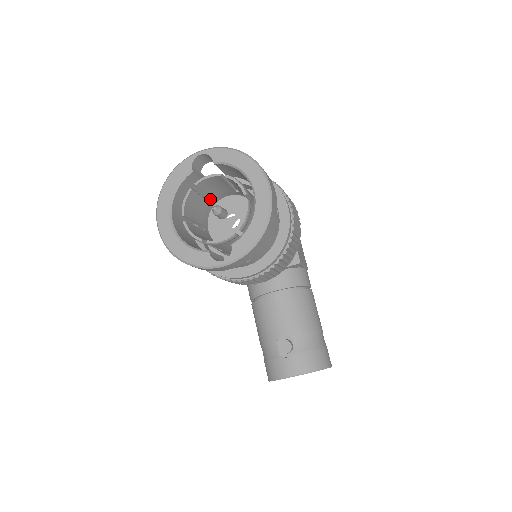
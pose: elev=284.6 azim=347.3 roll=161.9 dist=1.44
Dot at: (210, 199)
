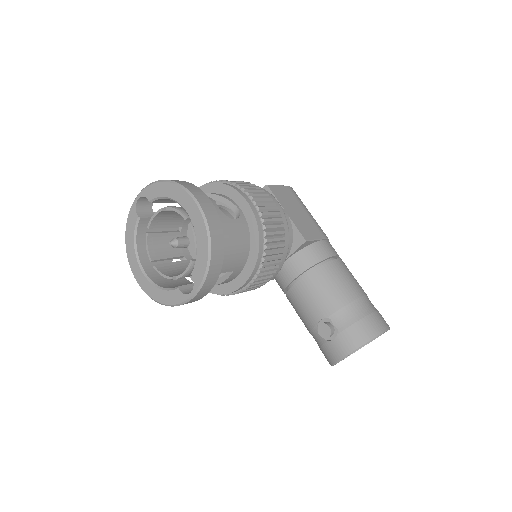
Dot at: (179, 229)
